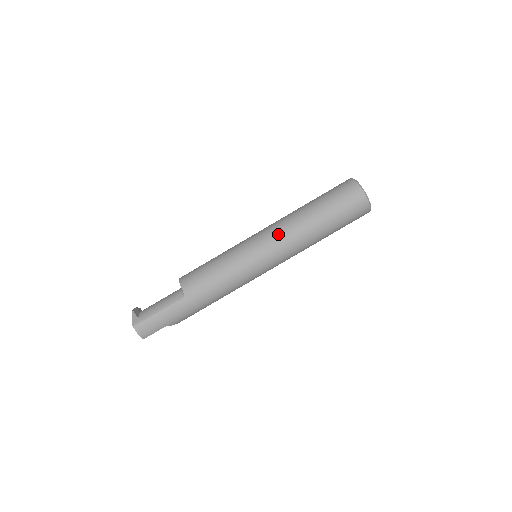
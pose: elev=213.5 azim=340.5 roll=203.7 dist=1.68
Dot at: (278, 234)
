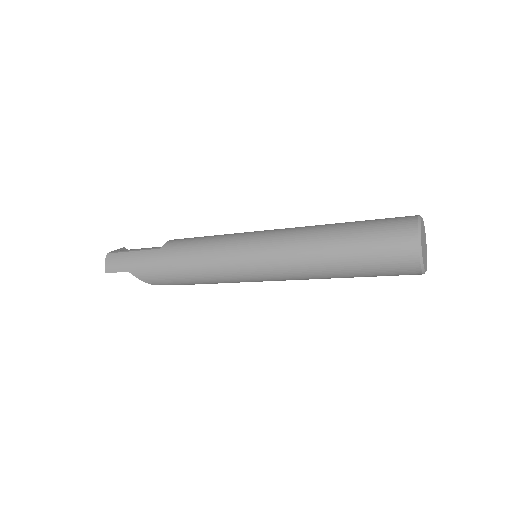
Dot at: (286, 231)
